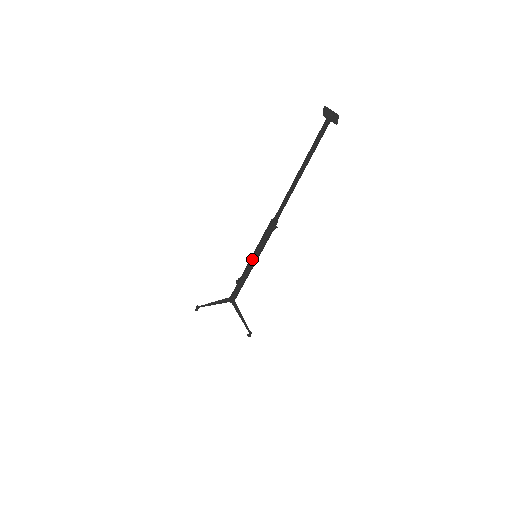
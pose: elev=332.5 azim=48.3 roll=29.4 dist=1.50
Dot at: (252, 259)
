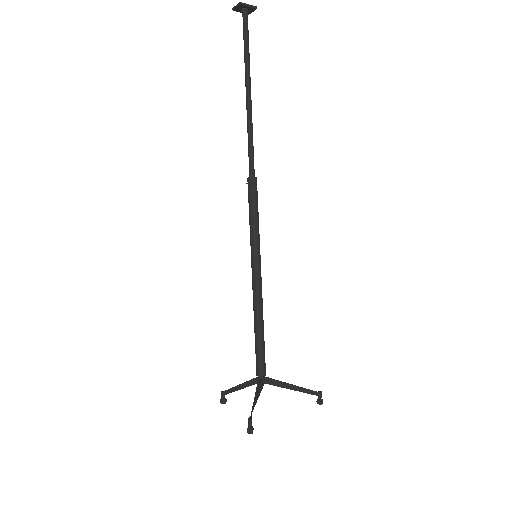
Dot at: (251, 261)
